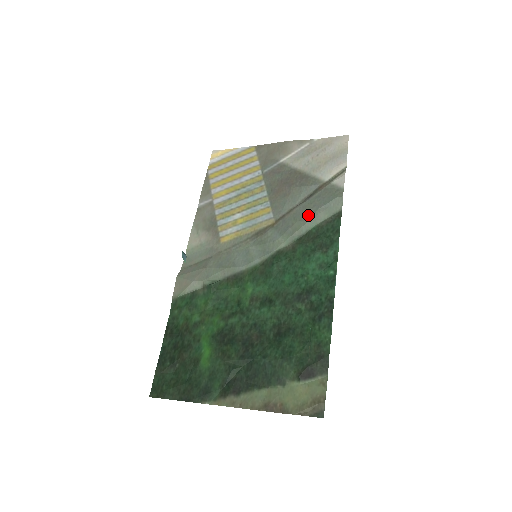
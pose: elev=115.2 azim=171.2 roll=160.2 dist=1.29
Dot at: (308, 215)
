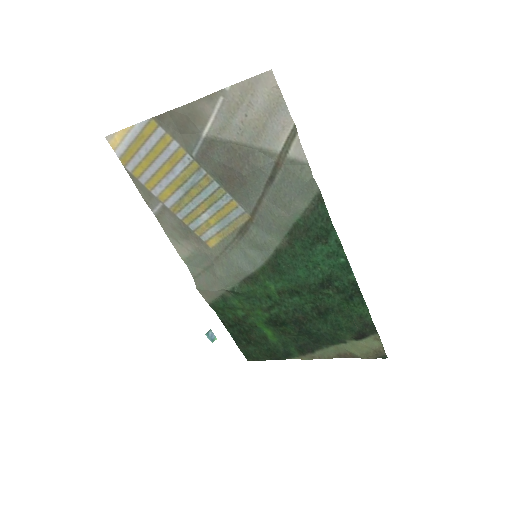
Dot at: (284, 208)
